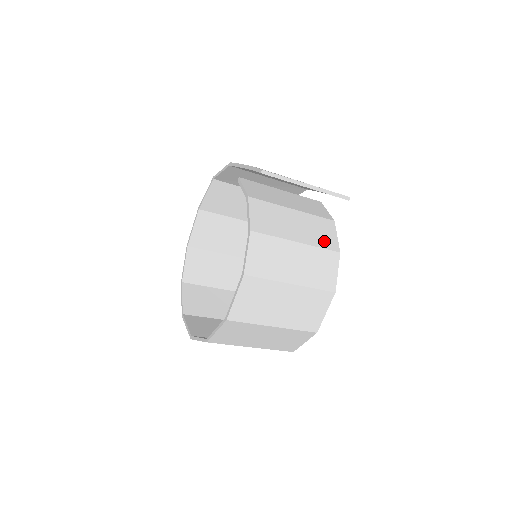
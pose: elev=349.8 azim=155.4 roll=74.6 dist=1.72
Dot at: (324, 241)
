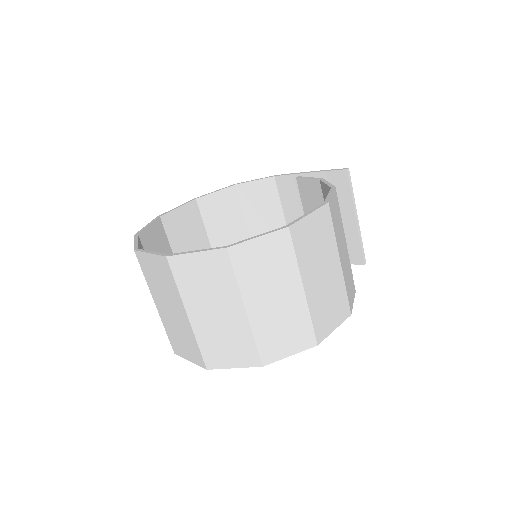
Dot at: occluded
